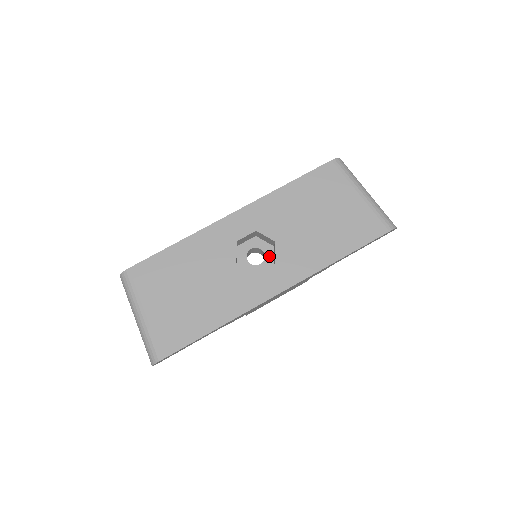
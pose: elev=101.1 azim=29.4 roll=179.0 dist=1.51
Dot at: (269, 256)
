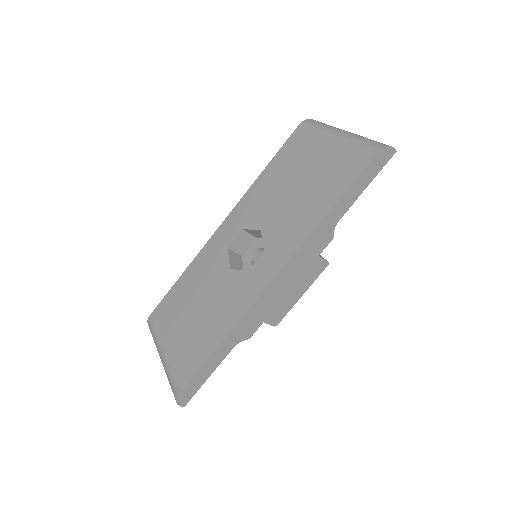
Dot at: occluded
